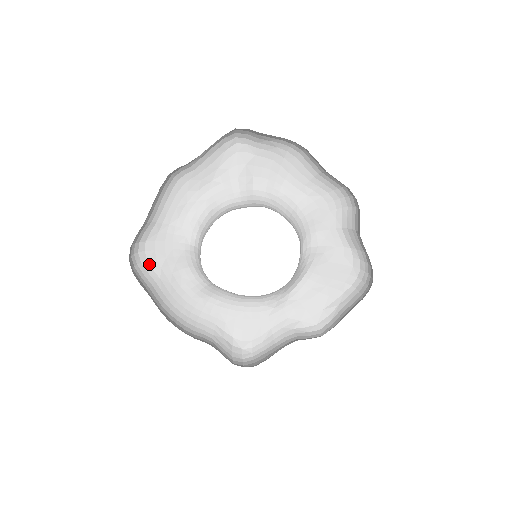
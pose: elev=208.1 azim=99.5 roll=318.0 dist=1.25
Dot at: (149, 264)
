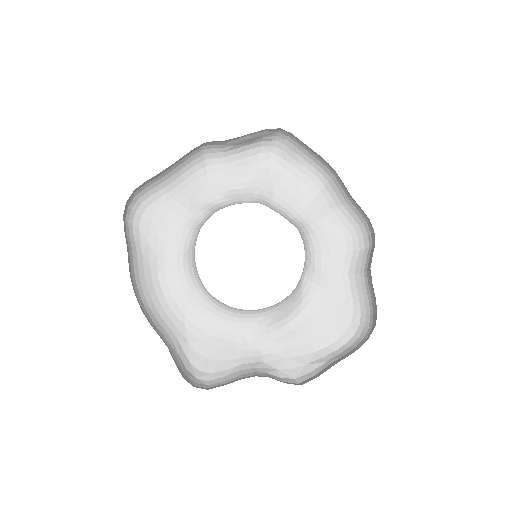
Dot at: (139, 232)
